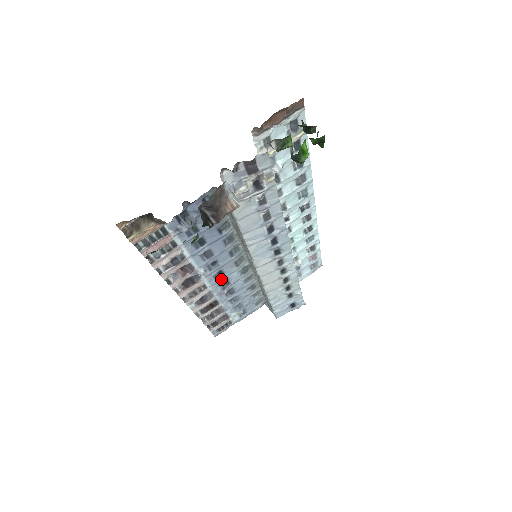
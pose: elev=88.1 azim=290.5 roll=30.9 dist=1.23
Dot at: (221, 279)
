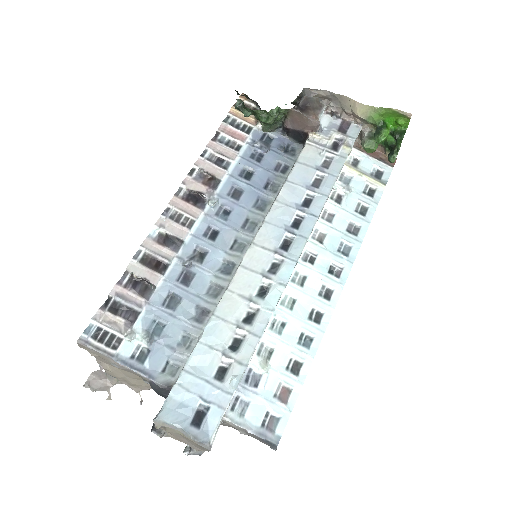
Dot at: (206, 242)
